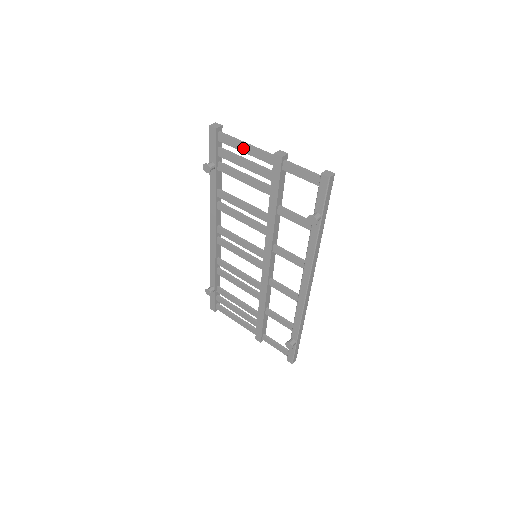
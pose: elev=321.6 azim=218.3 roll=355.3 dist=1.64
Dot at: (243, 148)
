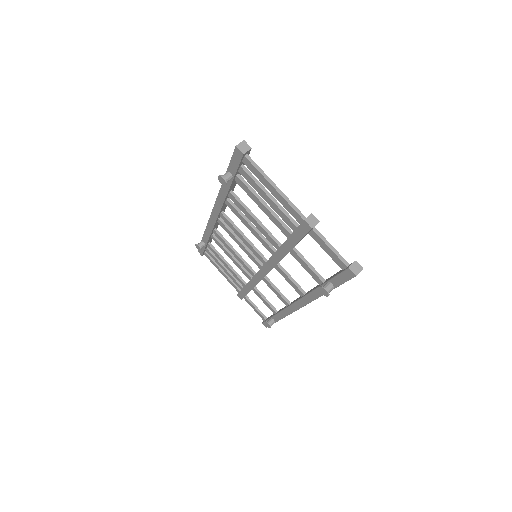
Dot at: (270, 188)
